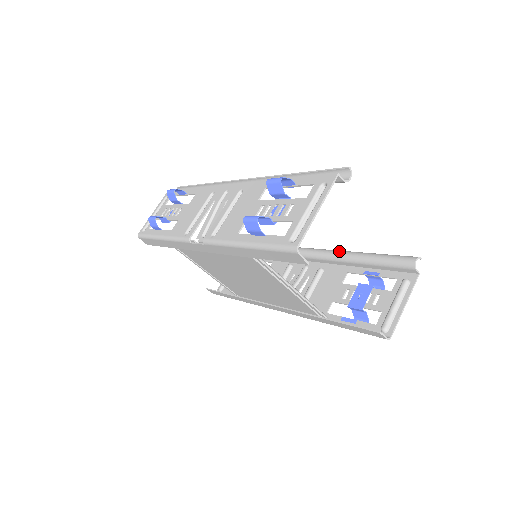
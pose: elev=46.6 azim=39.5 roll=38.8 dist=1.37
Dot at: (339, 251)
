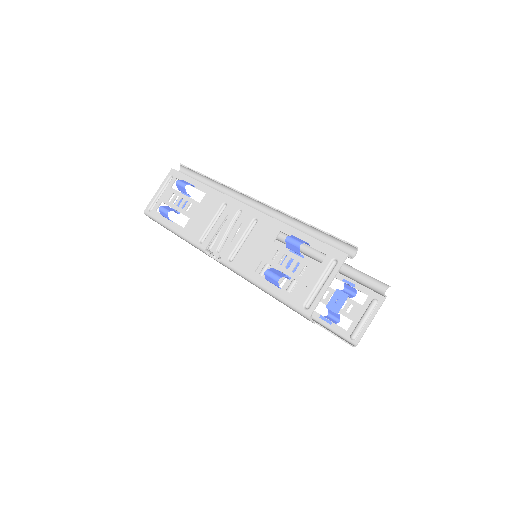
Dot at: (324, 255)
